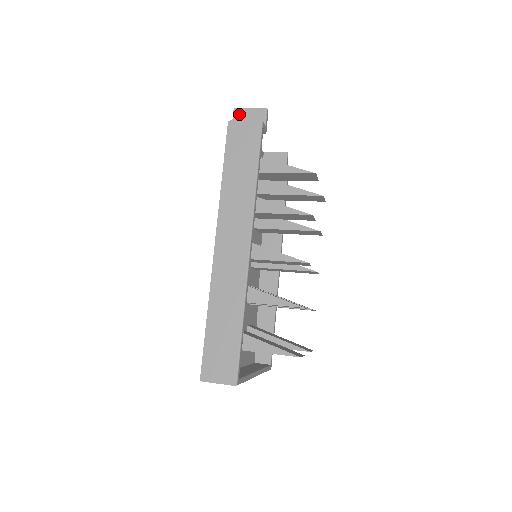
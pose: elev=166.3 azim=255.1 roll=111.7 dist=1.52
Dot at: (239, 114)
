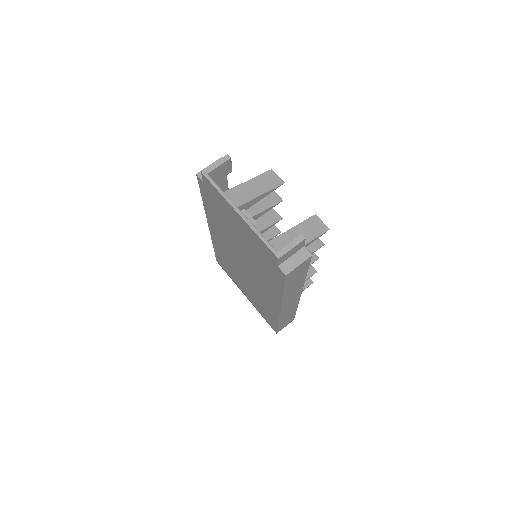
Dot at: (283, 258)
